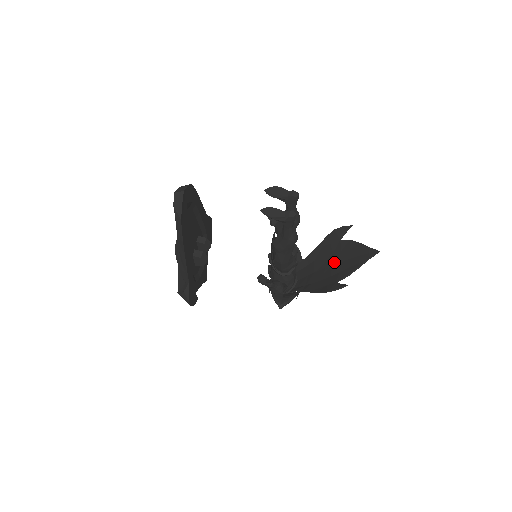
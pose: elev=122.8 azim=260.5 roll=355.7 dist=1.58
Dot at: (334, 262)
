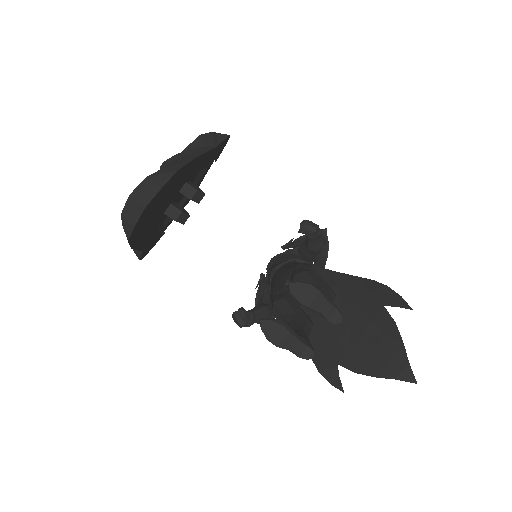
Dot at: (355, 325)
